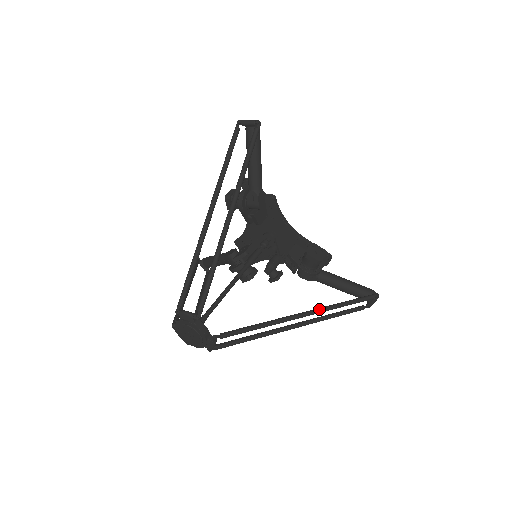
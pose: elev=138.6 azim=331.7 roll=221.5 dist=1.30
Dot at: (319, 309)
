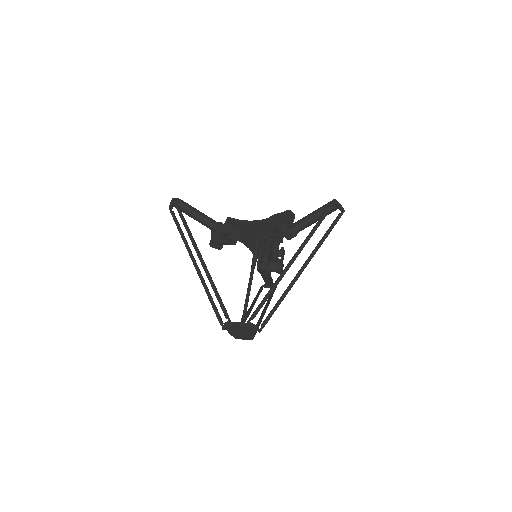
Dot at: (299, 248)
